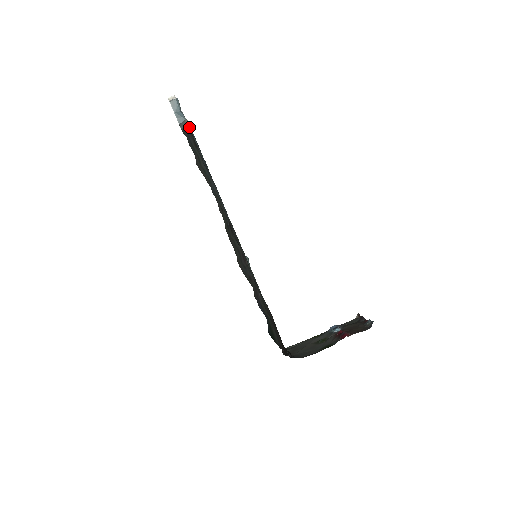
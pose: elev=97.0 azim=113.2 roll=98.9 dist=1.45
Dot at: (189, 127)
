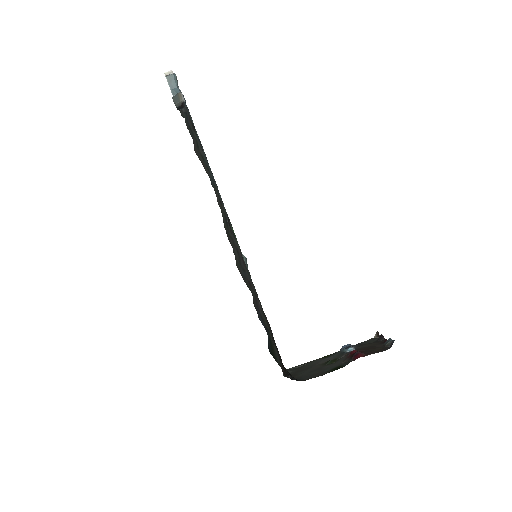
Dot at: (185, 104)
